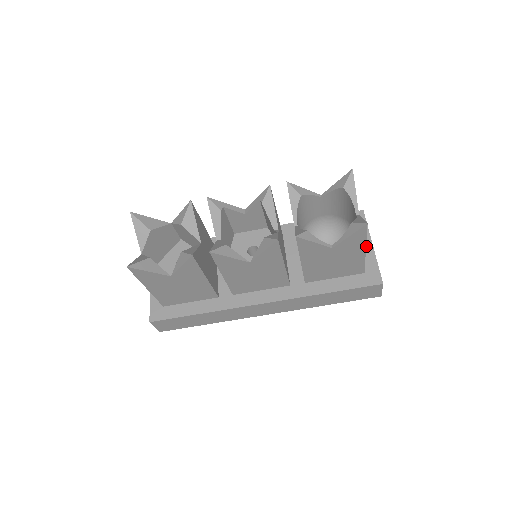
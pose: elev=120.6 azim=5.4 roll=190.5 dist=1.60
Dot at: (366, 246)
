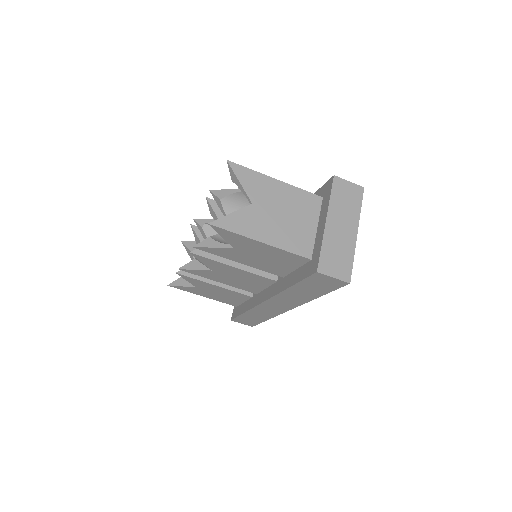
Dot at: (321, 224)
